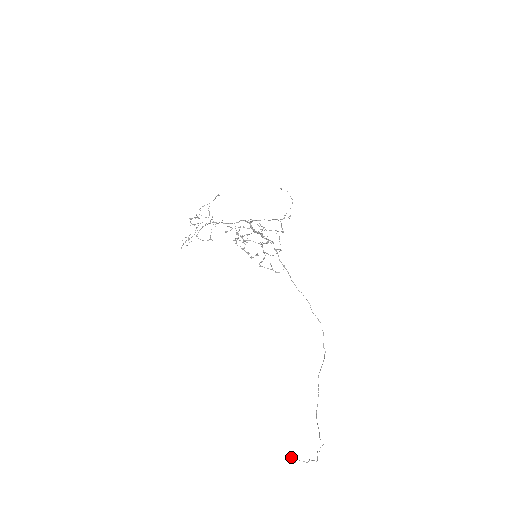
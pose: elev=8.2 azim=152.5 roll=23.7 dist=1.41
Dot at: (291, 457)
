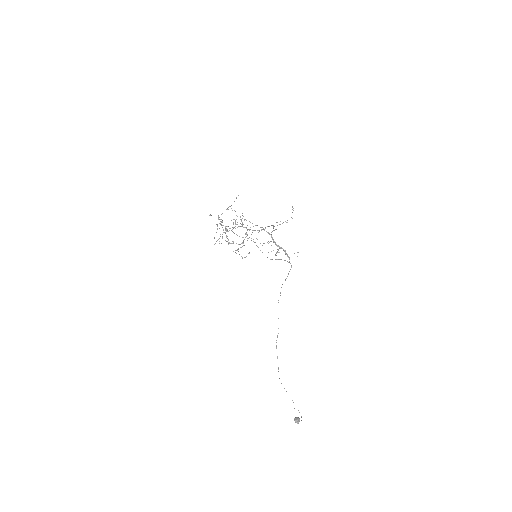
Dot at: (297, 420)
